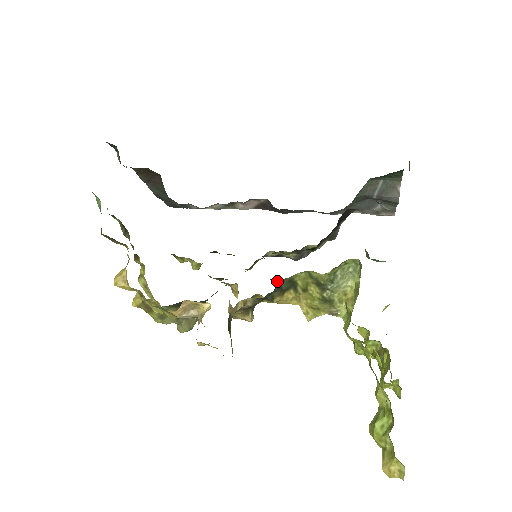
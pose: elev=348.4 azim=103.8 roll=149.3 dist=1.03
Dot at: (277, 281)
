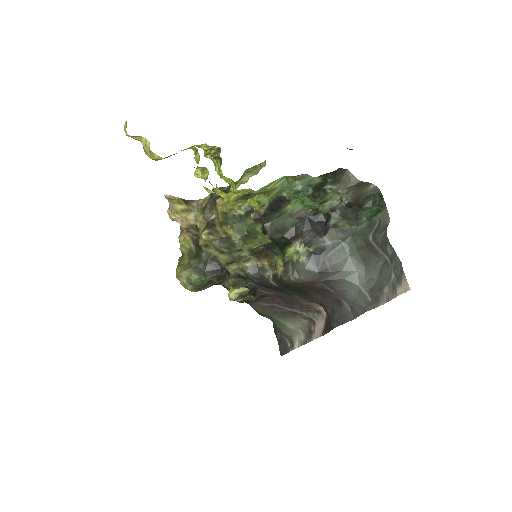
Dot at: occluded
